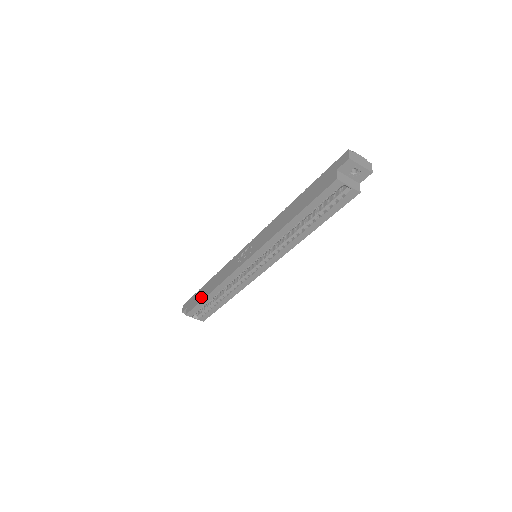
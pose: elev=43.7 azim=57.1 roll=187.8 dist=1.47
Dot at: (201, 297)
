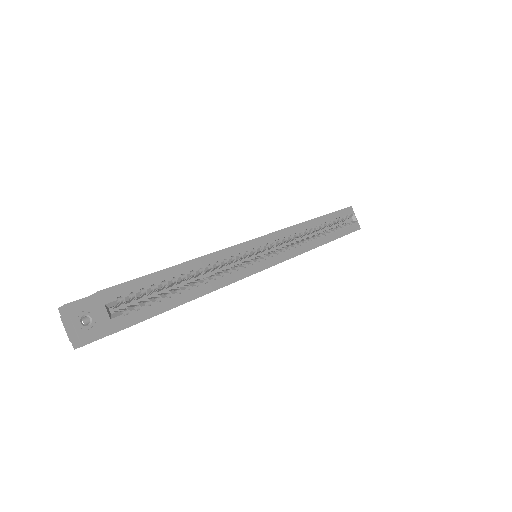
Dot at: (155, 272)
